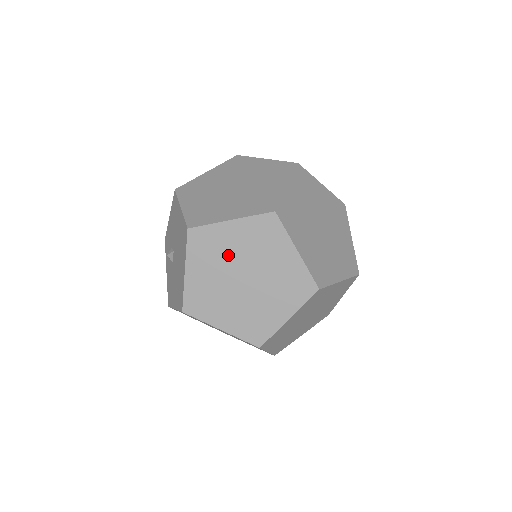
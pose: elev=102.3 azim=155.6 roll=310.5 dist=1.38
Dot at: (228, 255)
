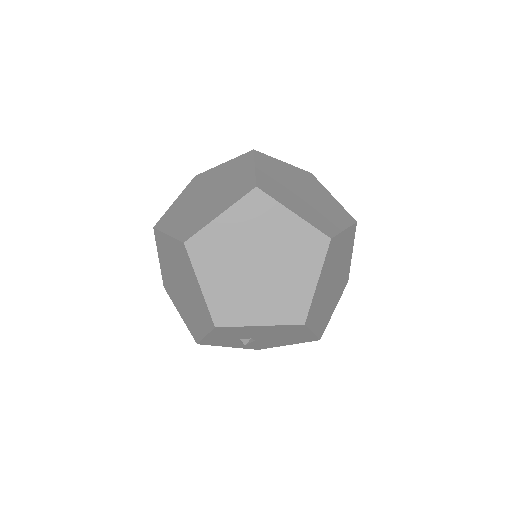
Dot at: (324, 291)
